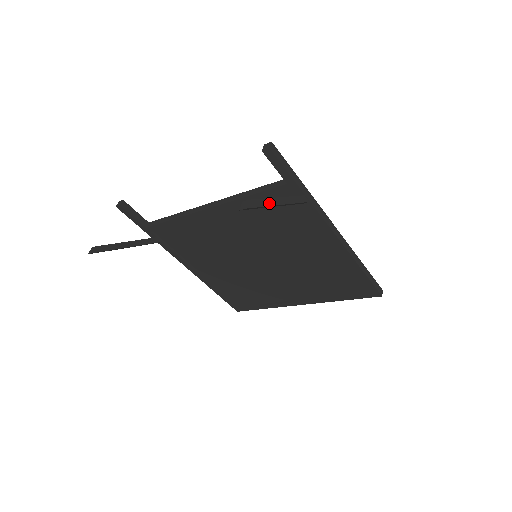
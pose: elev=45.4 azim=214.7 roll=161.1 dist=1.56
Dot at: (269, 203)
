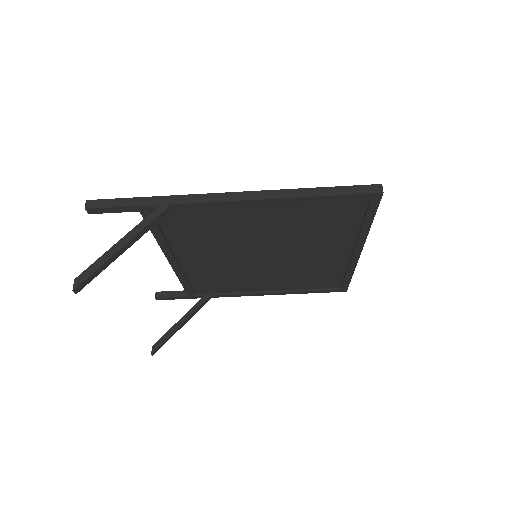
Dot at: (105, 259)
